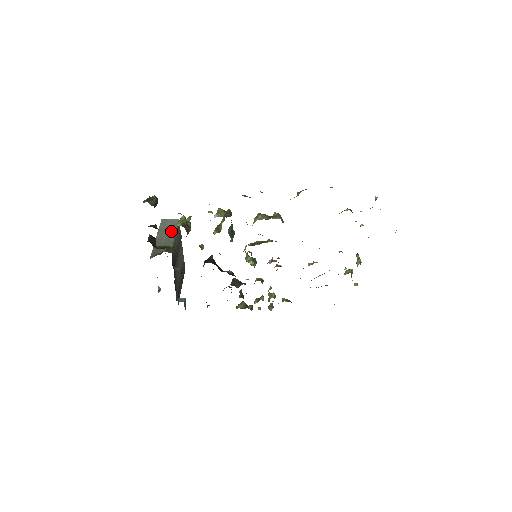
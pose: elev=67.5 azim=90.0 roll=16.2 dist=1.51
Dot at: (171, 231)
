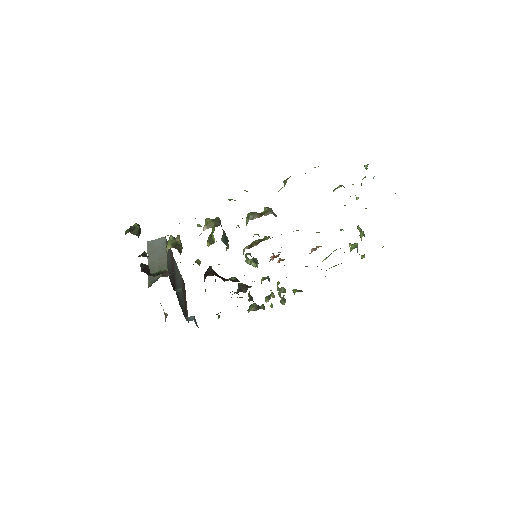
Dot at: (161, 252)
